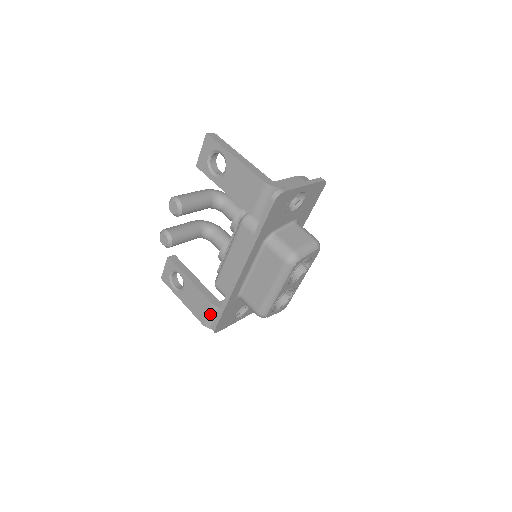
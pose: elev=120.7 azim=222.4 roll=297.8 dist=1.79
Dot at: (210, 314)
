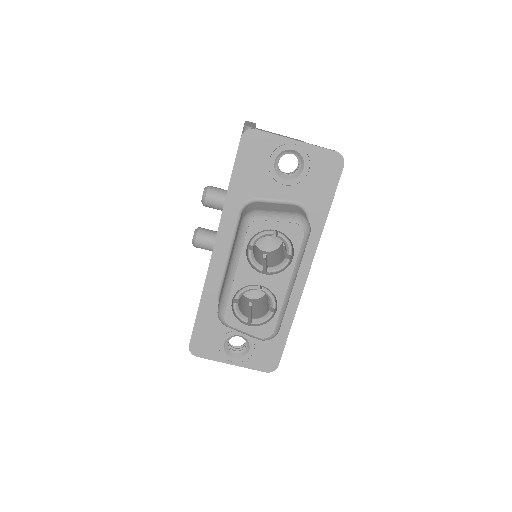
Dot at: occluded
